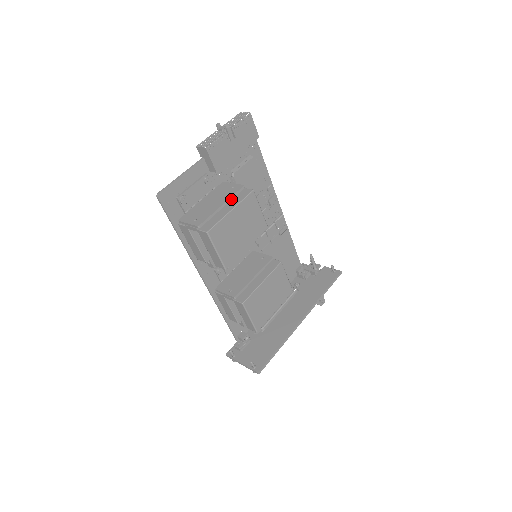
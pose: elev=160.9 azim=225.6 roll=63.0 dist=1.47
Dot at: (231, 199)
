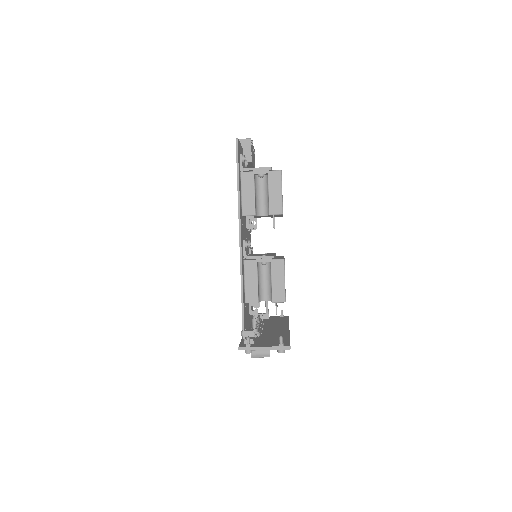
Dot at: occluded
